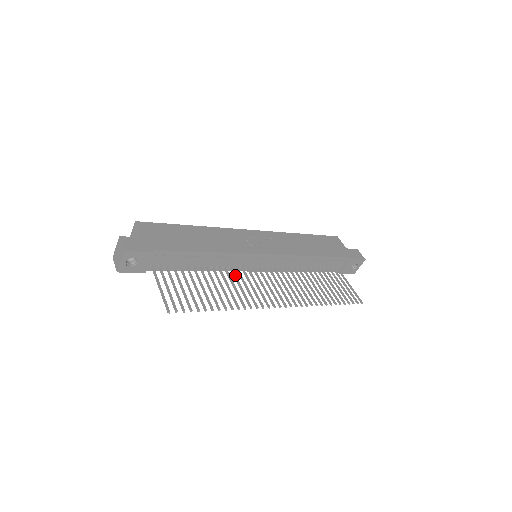
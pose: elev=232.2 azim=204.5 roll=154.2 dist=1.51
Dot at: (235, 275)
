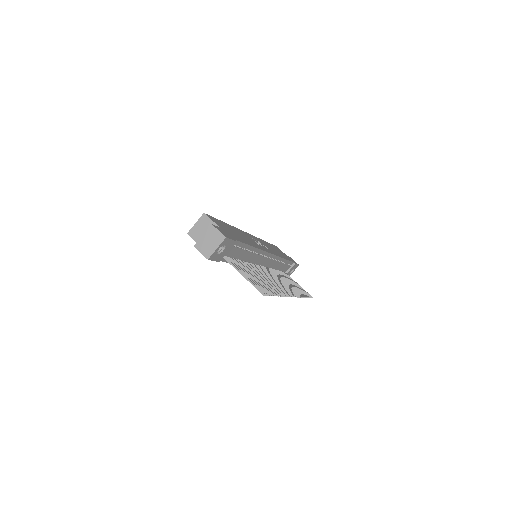
Dot at: (259, 270)
